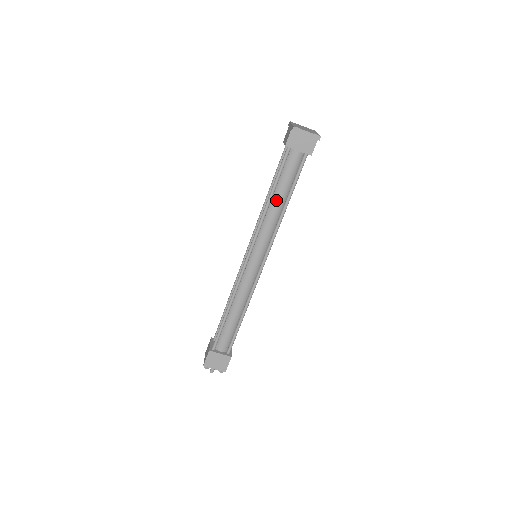
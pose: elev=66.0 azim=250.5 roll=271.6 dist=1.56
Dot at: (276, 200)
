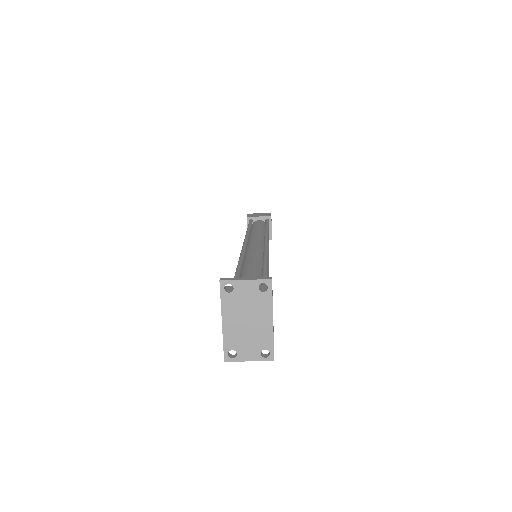
Dot at: occluded
